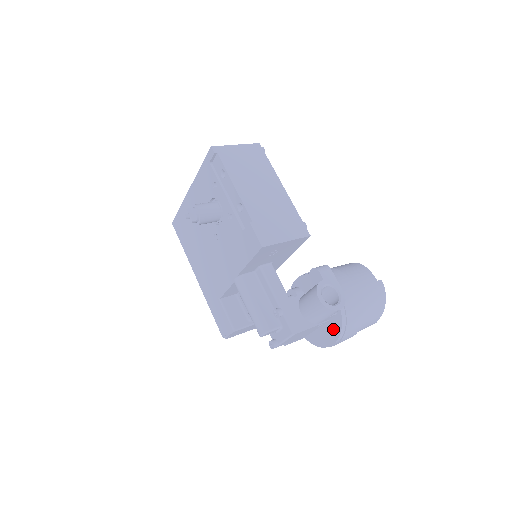
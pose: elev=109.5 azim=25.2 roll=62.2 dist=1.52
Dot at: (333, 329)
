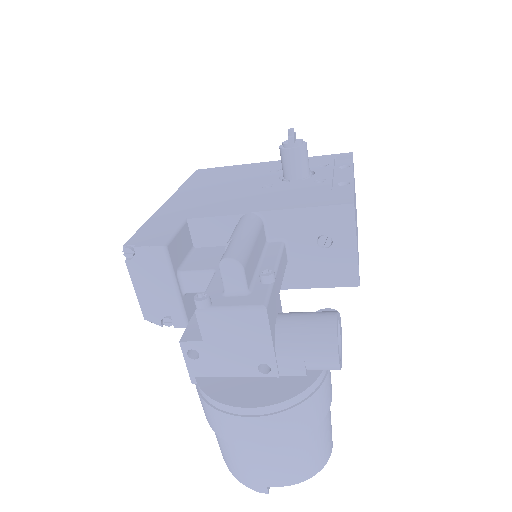
Dot at: (277, 389)
